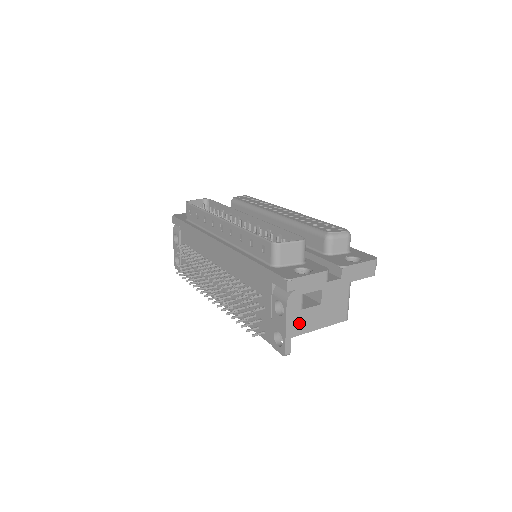
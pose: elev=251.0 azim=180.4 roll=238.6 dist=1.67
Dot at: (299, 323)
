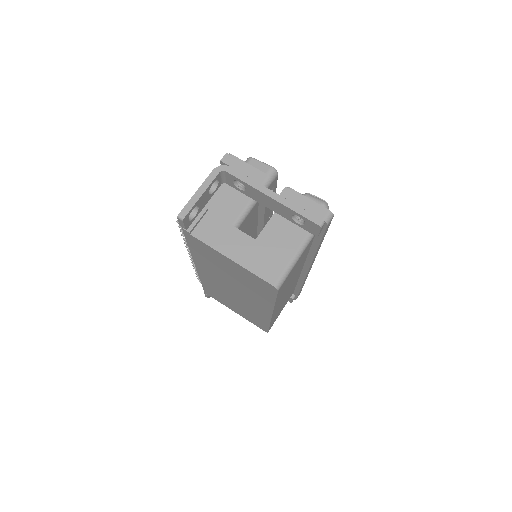
Dot at: (222, 237)
